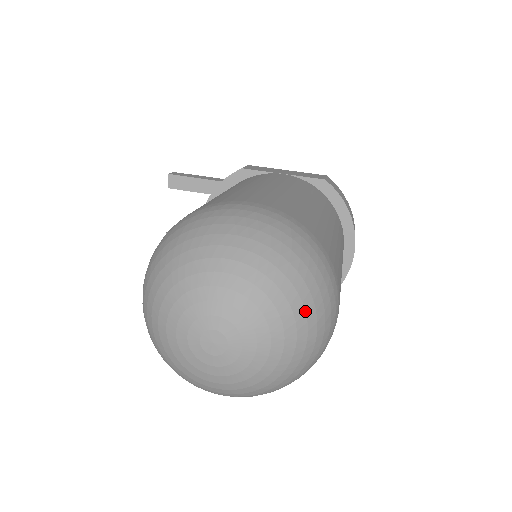
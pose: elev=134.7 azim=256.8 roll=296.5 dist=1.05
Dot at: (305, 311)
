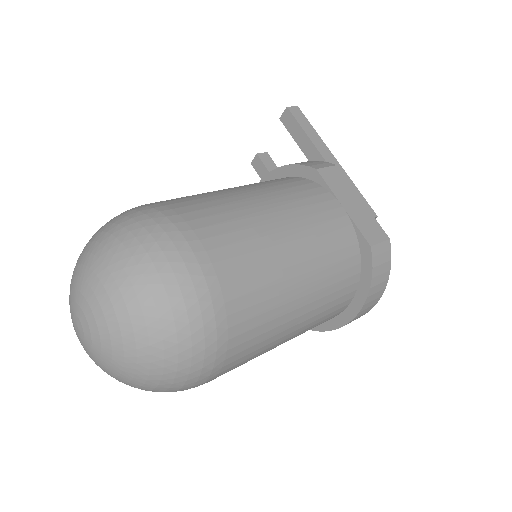
Dot at: (150, 368)
